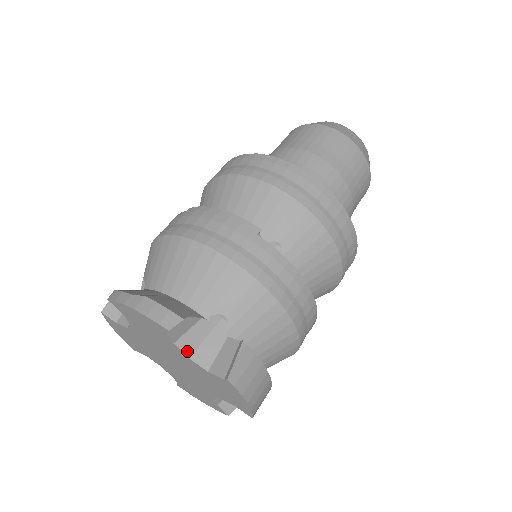
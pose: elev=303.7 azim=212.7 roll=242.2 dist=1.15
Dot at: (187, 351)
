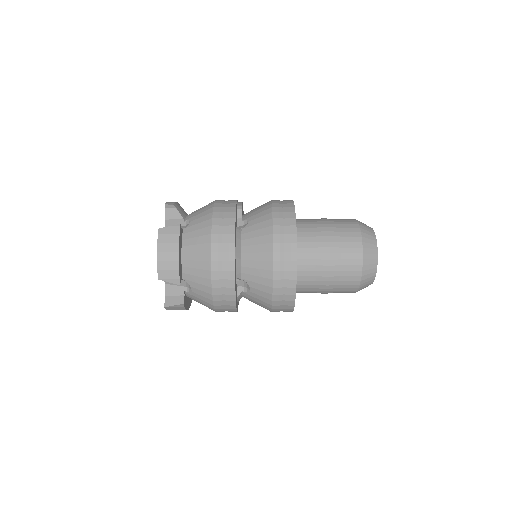
Dot at: occluded
